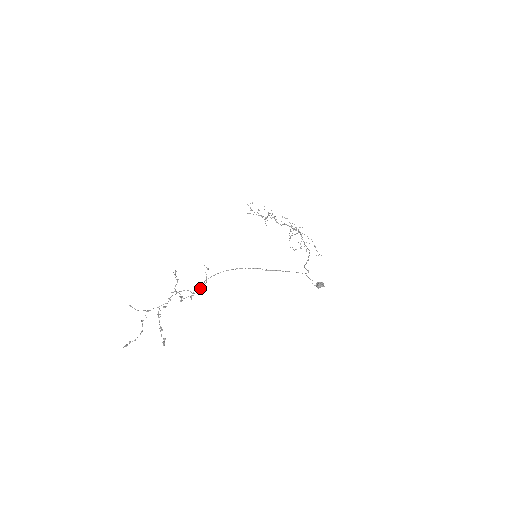
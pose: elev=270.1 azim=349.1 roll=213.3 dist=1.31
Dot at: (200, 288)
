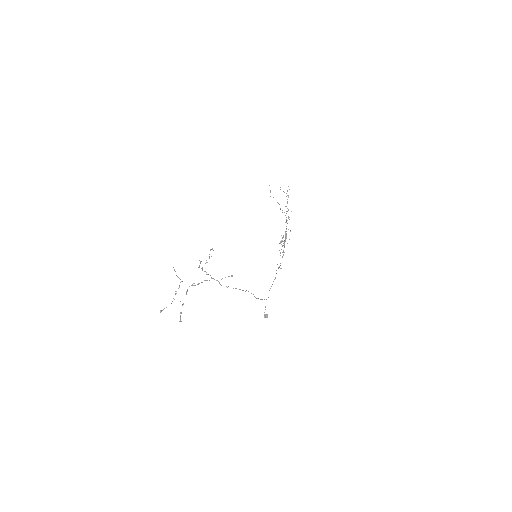
Dot at: occluded
